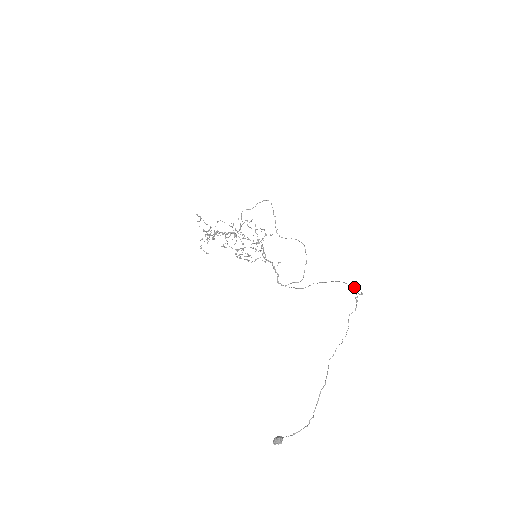
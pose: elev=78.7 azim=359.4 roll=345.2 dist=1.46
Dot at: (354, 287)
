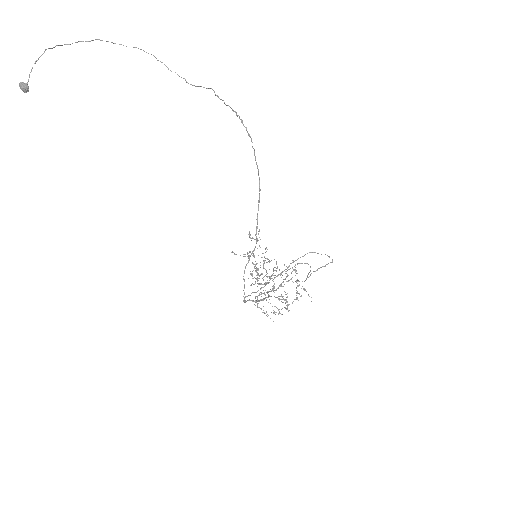
Dot at: (253, 148)
